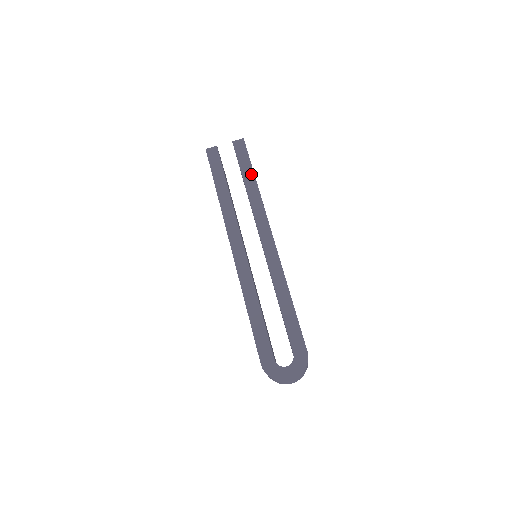
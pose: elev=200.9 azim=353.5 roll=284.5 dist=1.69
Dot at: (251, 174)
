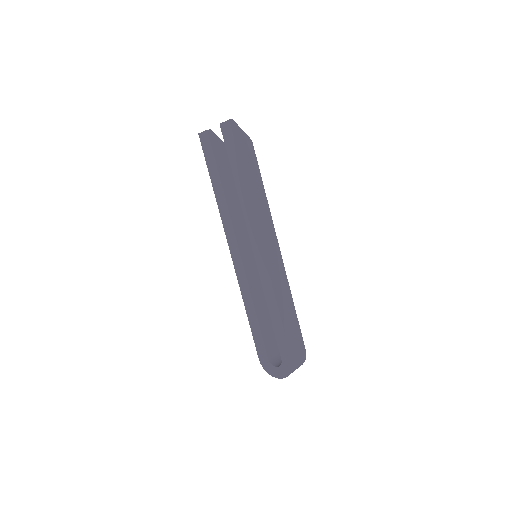
Dot at: (239, 170)
